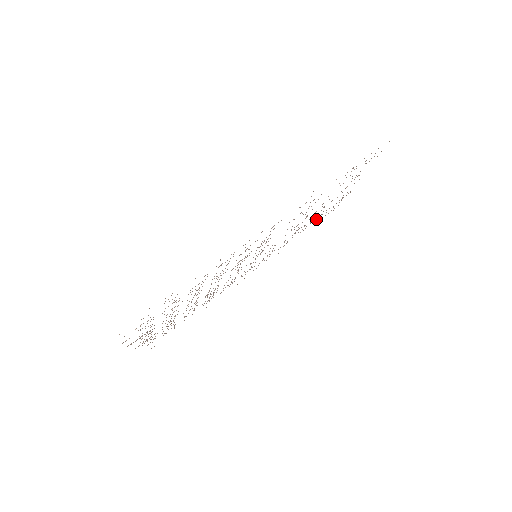
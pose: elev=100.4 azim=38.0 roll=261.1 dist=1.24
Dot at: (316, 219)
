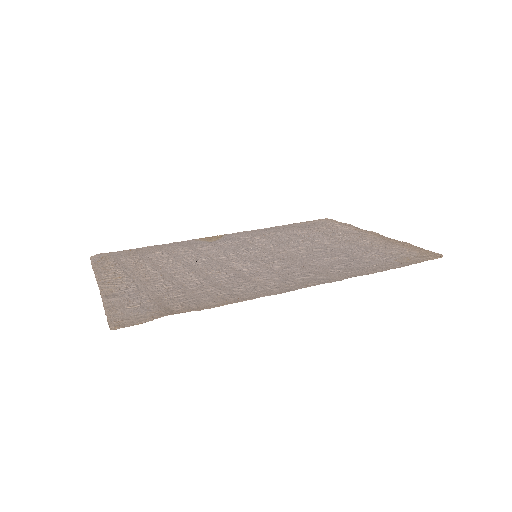
Dot at: (315, 230)
